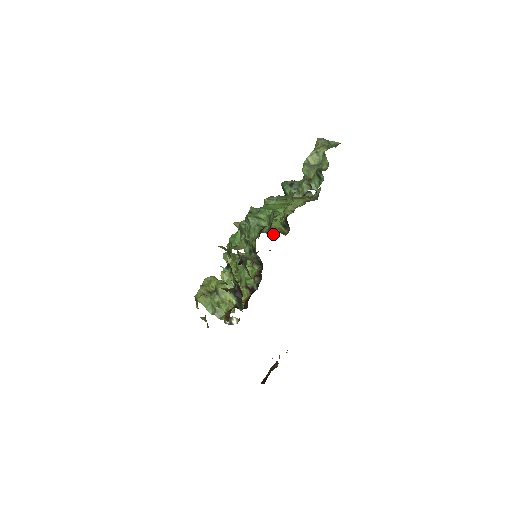
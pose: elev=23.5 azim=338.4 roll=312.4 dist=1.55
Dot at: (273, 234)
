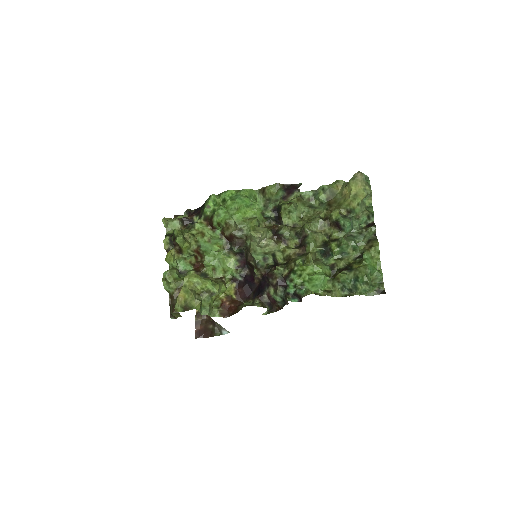
Dot at: occluded
